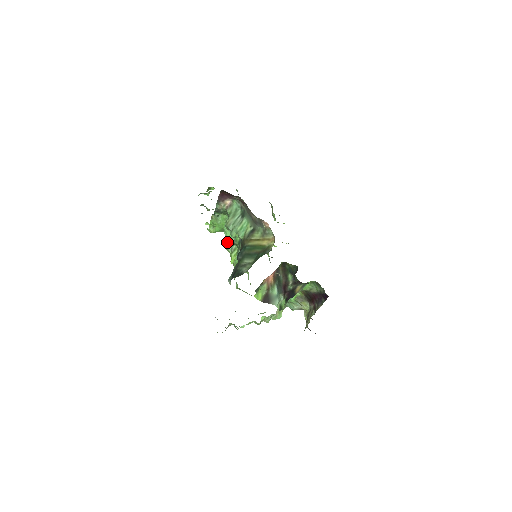
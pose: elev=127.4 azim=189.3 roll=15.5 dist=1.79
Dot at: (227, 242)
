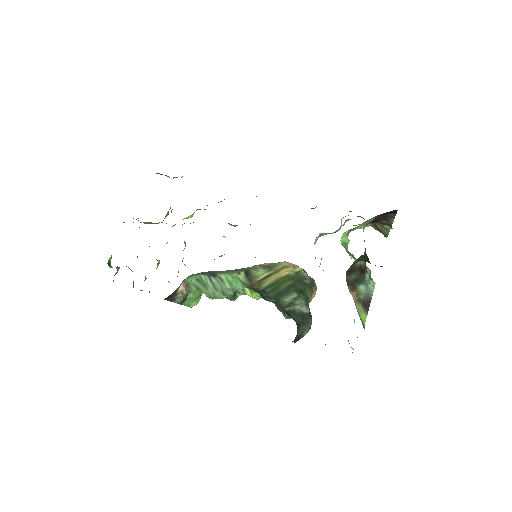
Dot at: (229, 298)
